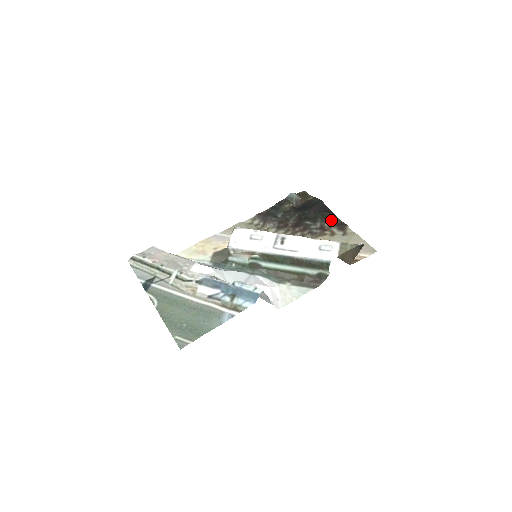
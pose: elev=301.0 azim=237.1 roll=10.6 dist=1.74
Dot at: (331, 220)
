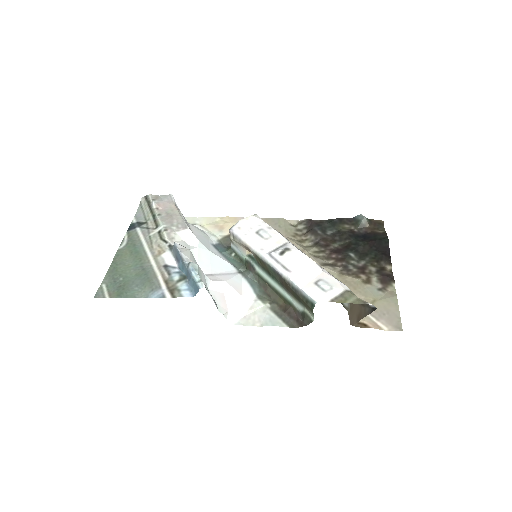
Dot at: (381, 266)
